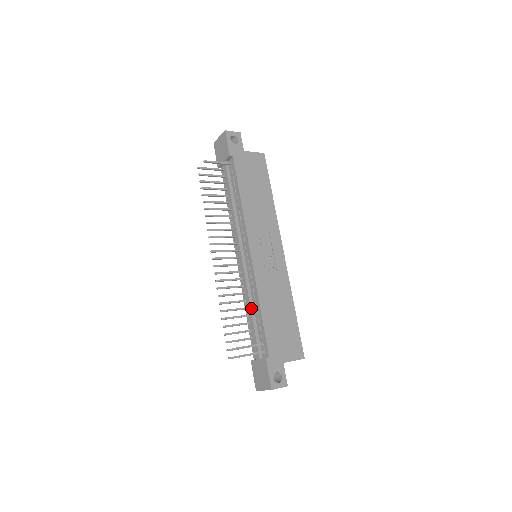
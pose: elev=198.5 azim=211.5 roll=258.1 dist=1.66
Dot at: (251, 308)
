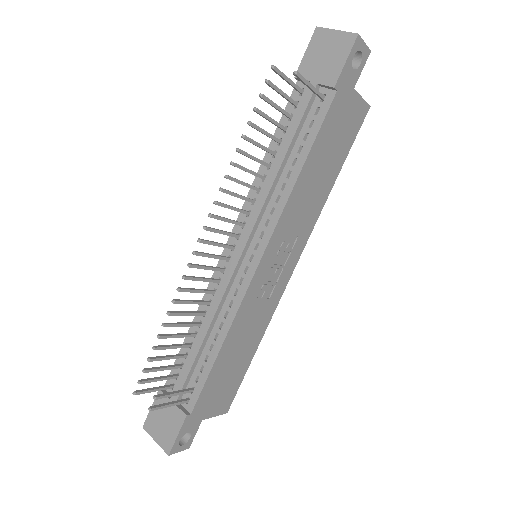
Dot at: (206, 335)
